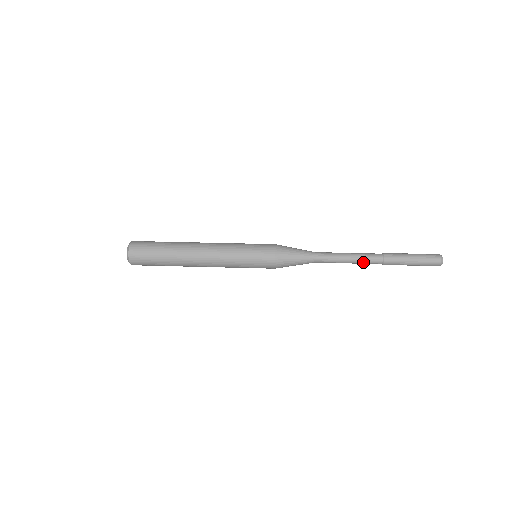
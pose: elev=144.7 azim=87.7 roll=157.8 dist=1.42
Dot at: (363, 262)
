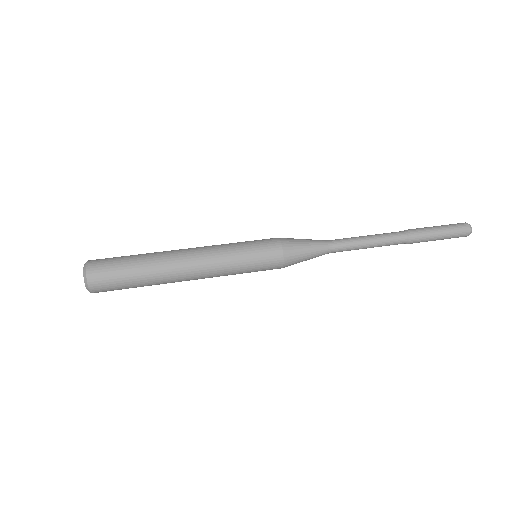
Dot at: occluded
